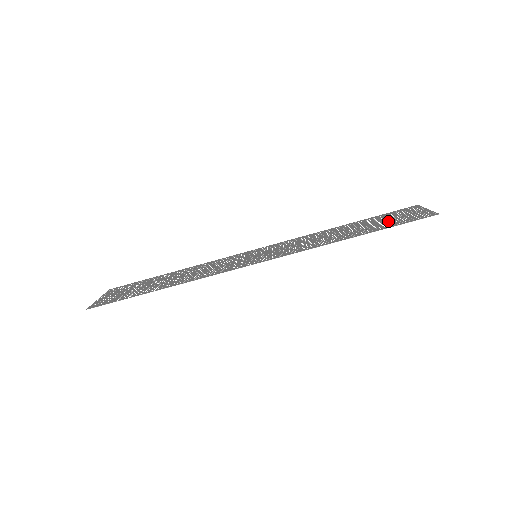
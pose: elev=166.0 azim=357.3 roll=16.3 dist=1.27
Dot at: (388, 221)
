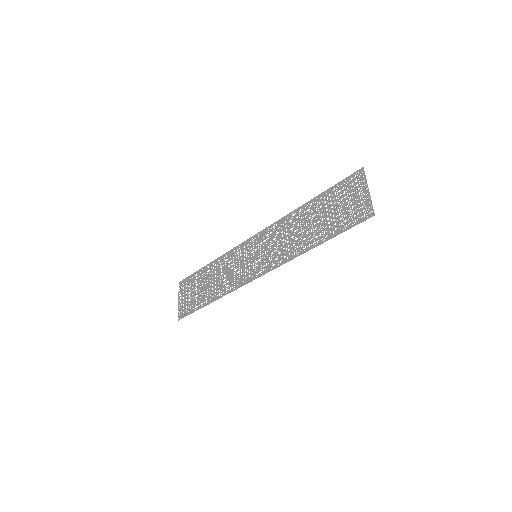
Dot at: occluded
